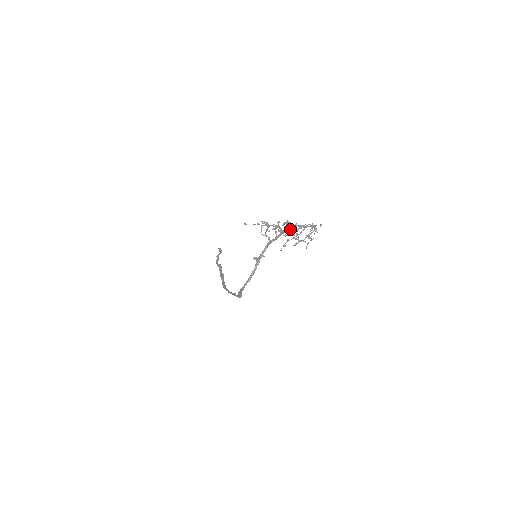
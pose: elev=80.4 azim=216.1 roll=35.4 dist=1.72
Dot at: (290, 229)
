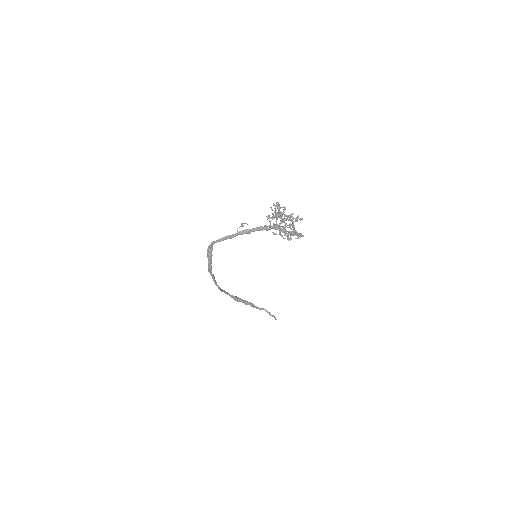
Dot at: (290, 232)
